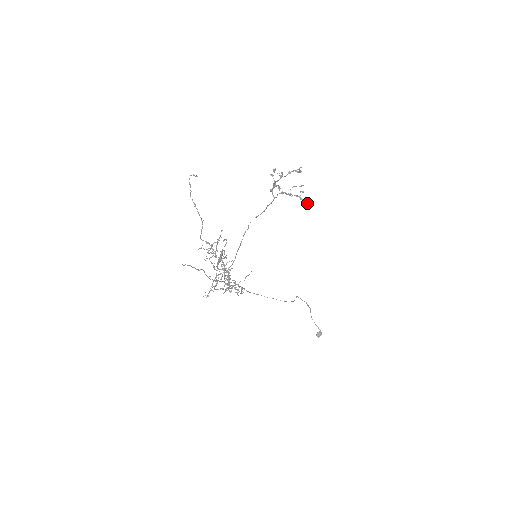
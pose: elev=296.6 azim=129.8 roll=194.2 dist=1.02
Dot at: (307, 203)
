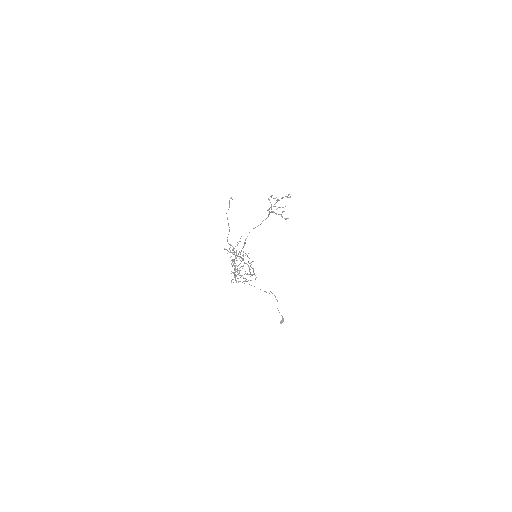
Dot at: (285, 219)
